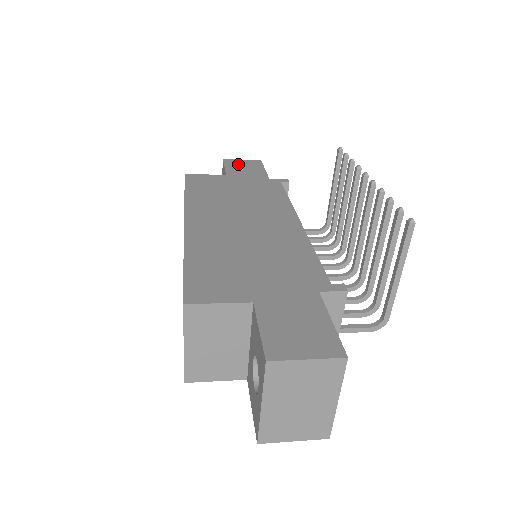
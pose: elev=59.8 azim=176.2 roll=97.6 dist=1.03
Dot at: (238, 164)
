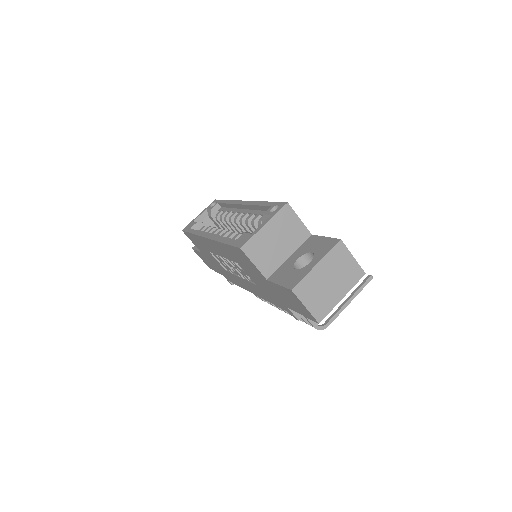
Dot at: occluded
